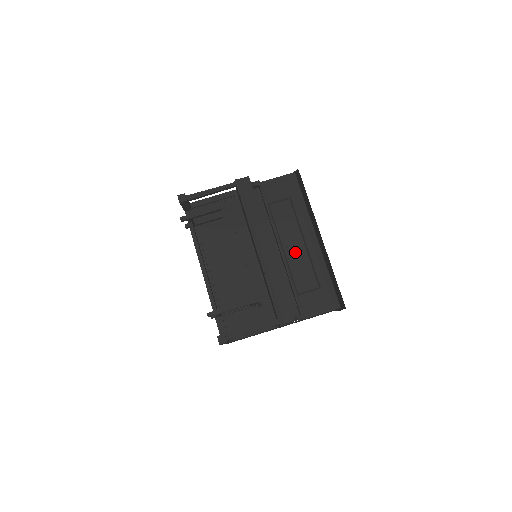
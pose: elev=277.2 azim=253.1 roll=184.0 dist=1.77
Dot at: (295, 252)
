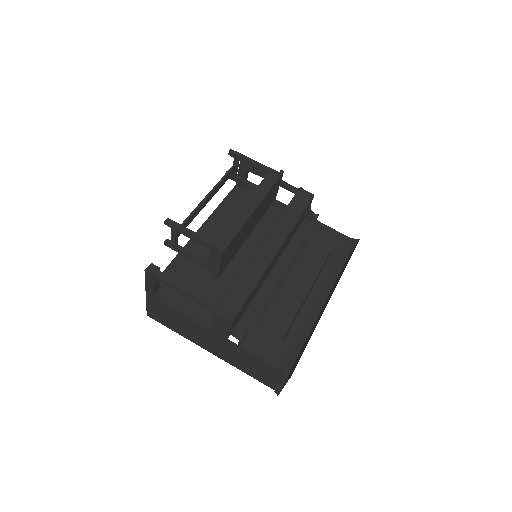
Dot at: (292, 291)
